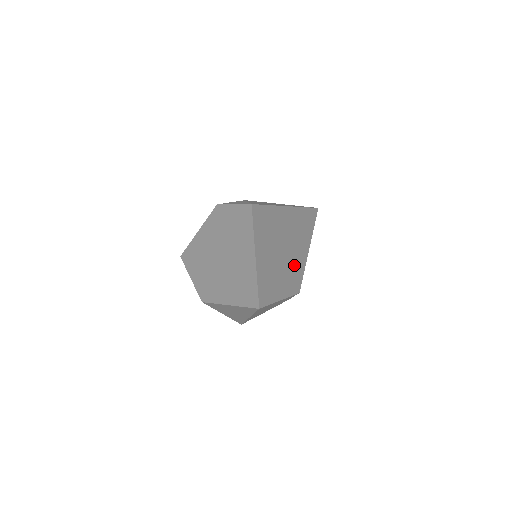
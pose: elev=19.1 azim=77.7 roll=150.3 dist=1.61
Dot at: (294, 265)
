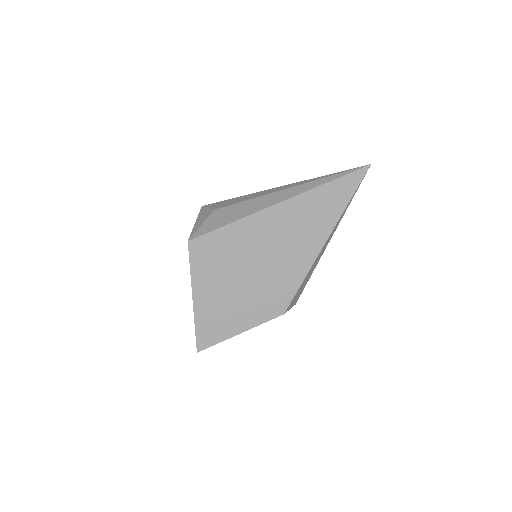
Dot at: (277, 283)
